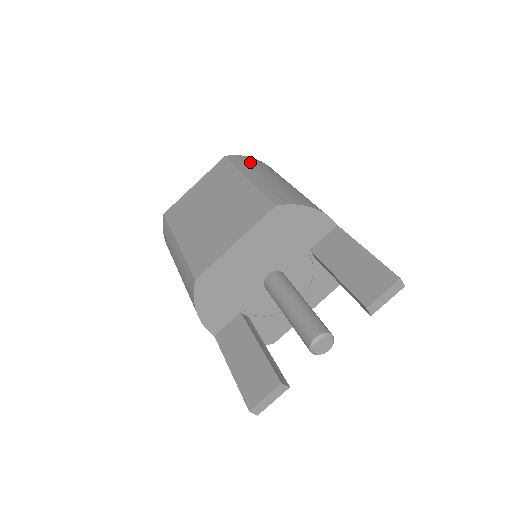
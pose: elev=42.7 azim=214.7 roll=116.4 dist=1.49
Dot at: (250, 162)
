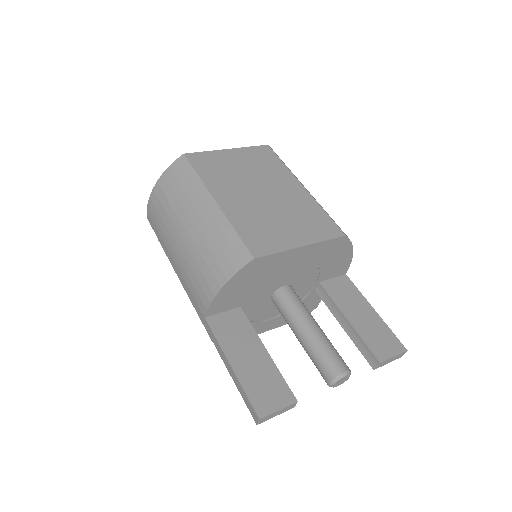
Dot at: occluded
